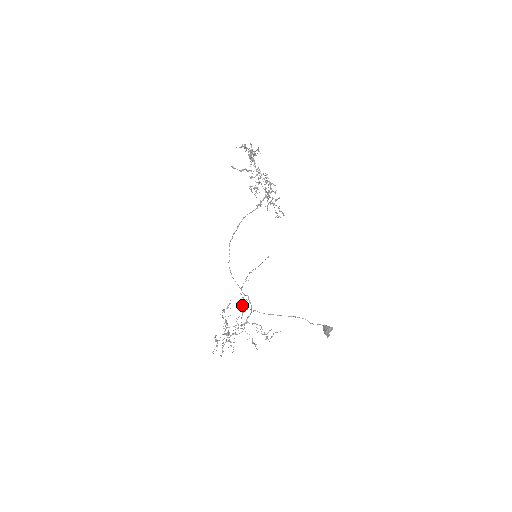
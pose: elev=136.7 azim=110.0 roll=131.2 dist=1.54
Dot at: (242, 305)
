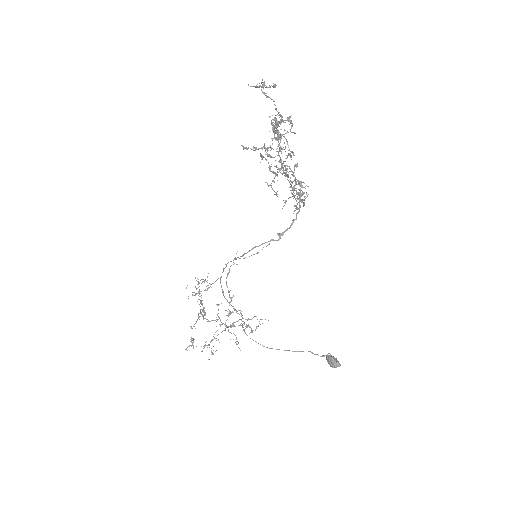
Dot at: occluded
